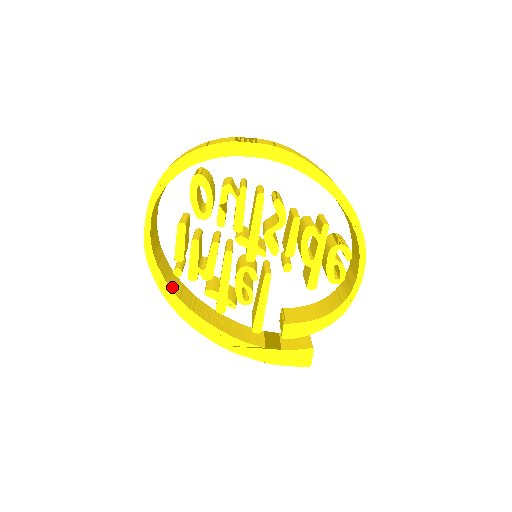
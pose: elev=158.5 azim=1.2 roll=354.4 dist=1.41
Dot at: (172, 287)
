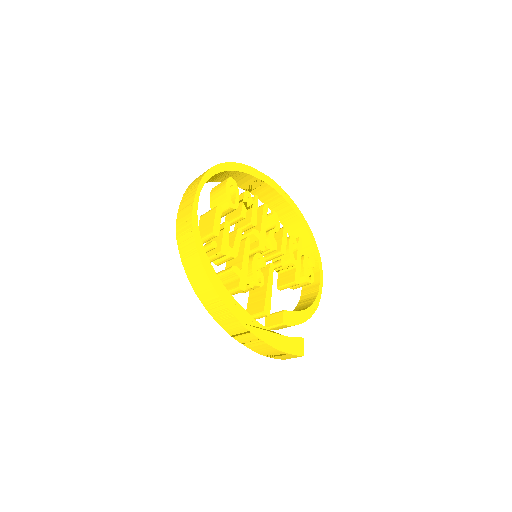
Dot at: (206, 259)
